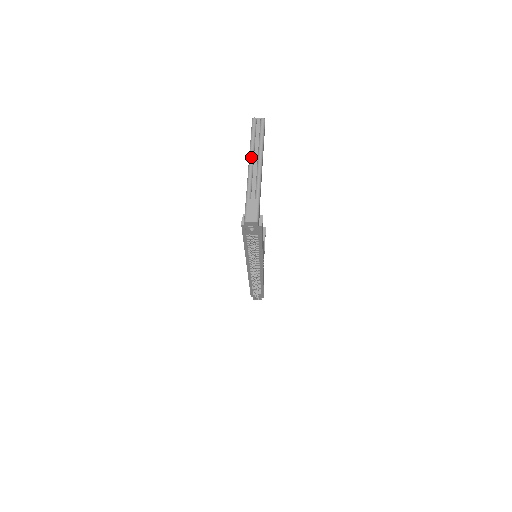
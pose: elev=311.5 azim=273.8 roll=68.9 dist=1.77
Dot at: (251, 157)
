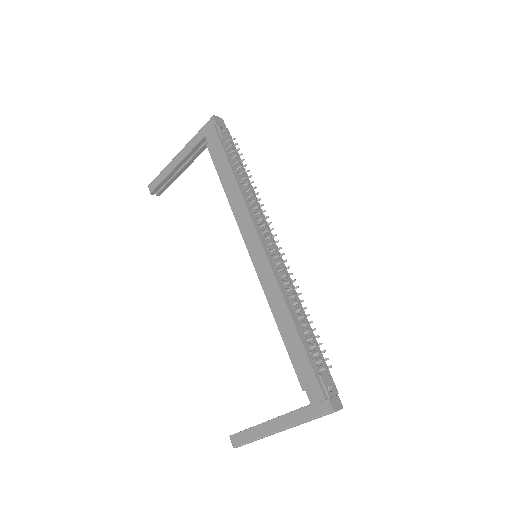
Dot at: (173, 159)
